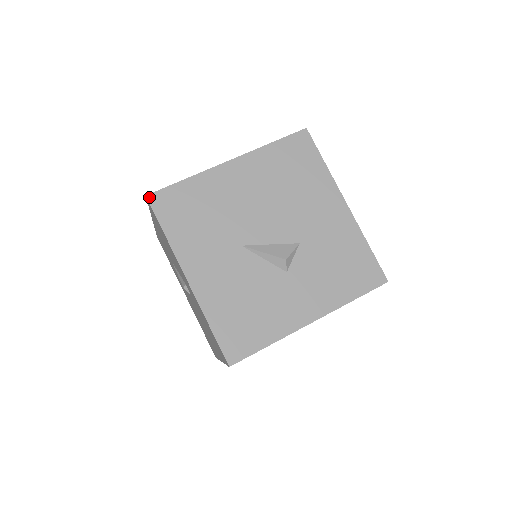
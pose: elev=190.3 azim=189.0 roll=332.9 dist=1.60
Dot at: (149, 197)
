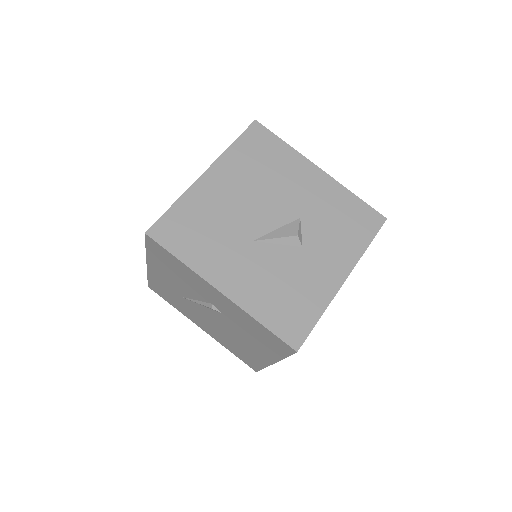
Dot at: (148, 233)
